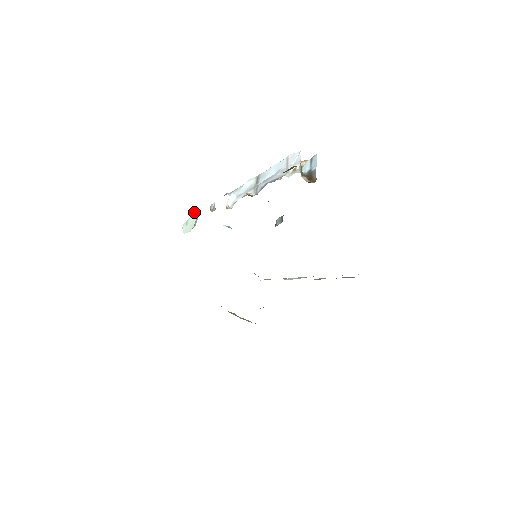
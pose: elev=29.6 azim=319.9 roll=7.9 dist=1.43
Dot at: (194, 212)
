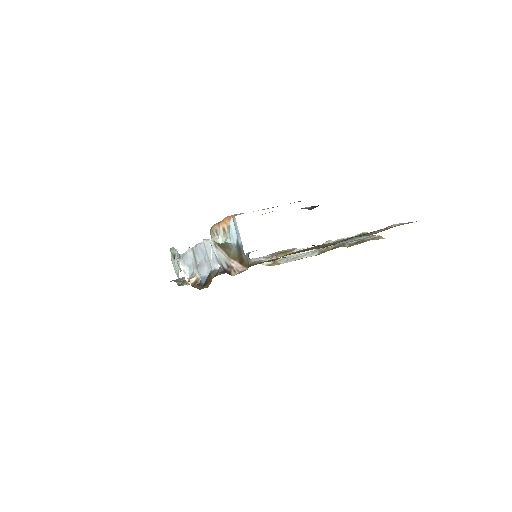
Dot at: (170, 251)
